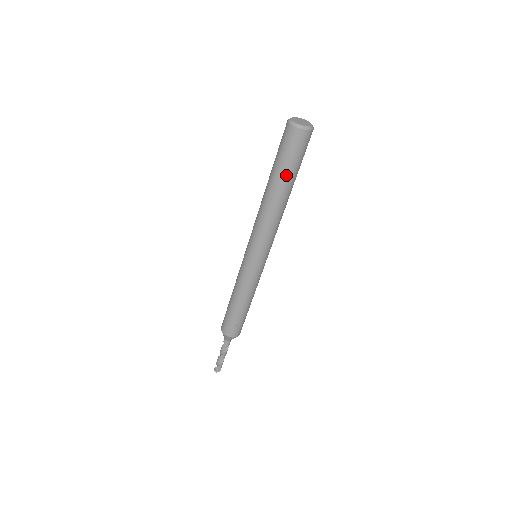
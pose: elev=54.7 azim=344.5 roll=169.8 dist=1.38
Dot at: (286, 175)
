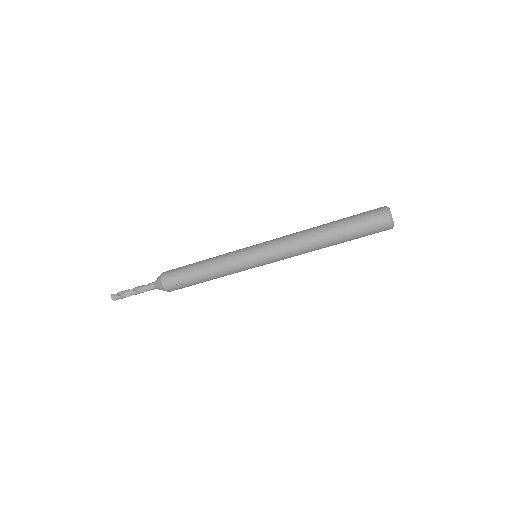
Dot at: (347, 233)
